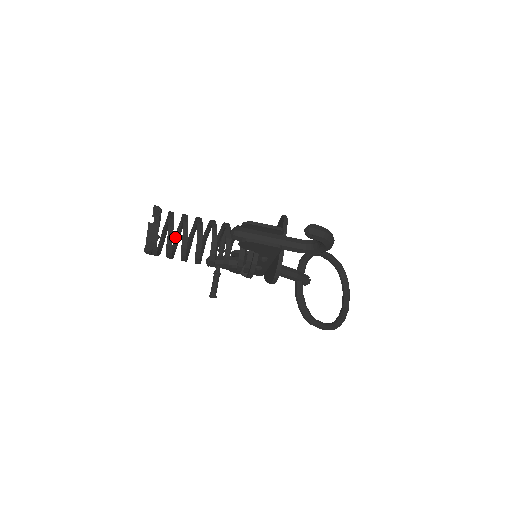
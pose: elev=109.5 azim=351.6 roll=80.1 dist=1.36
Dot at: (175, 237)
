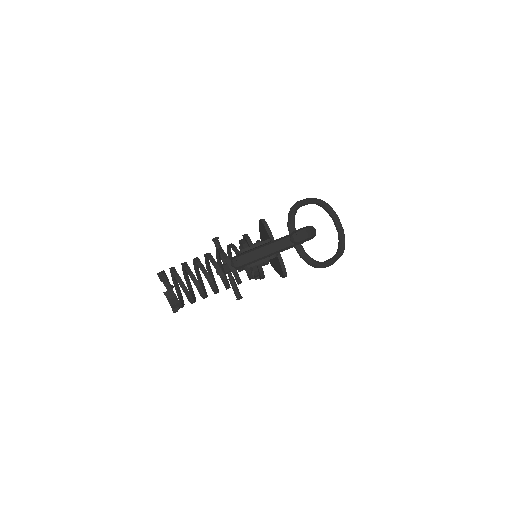
Dot at: (185, 279)
